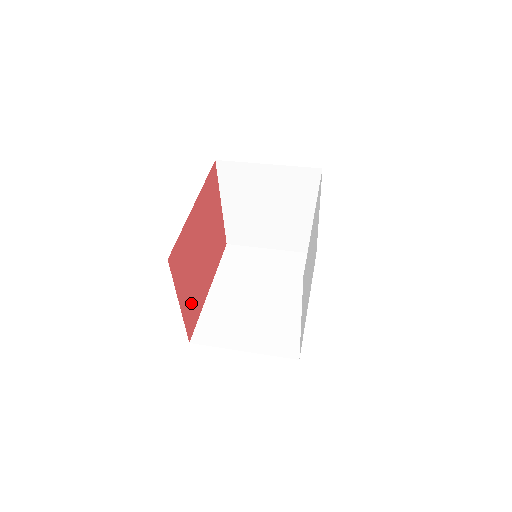
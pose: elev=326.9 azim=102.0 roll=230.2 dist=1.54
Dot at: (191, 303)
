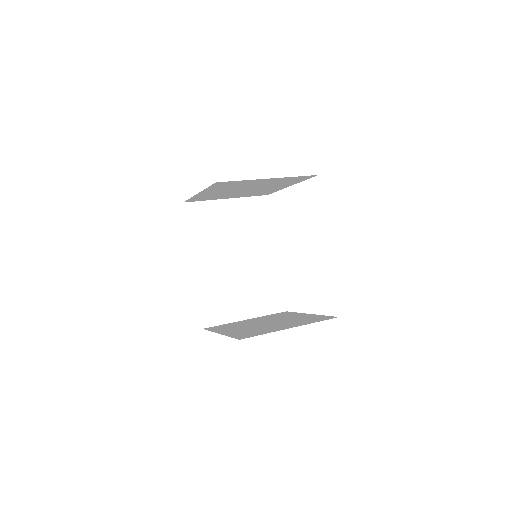
Dot at: occluded
